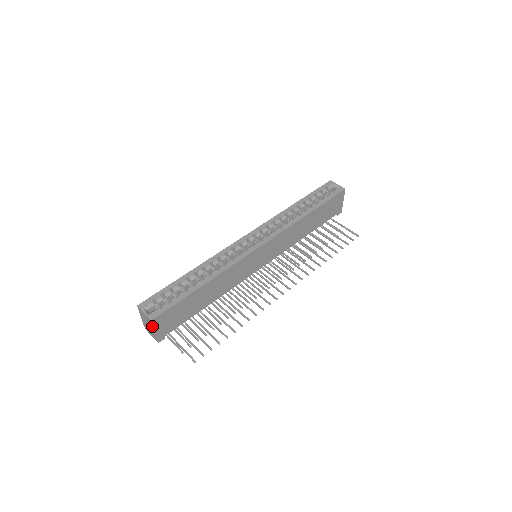
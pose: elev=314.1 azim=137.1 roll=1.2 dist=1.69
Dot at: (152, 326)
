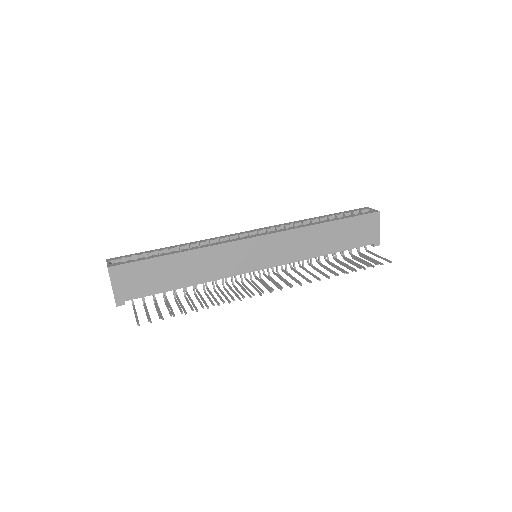
Dot at: (110, 277)
